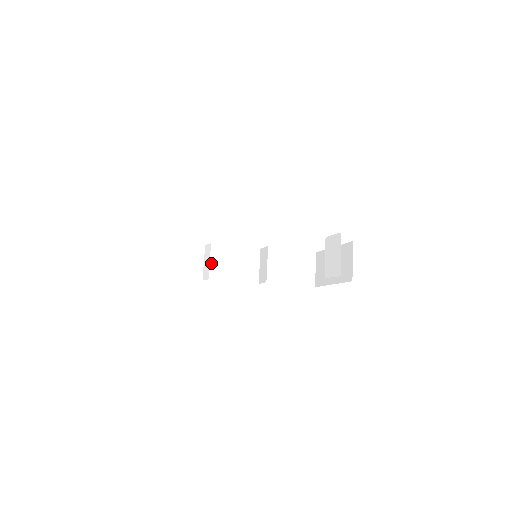
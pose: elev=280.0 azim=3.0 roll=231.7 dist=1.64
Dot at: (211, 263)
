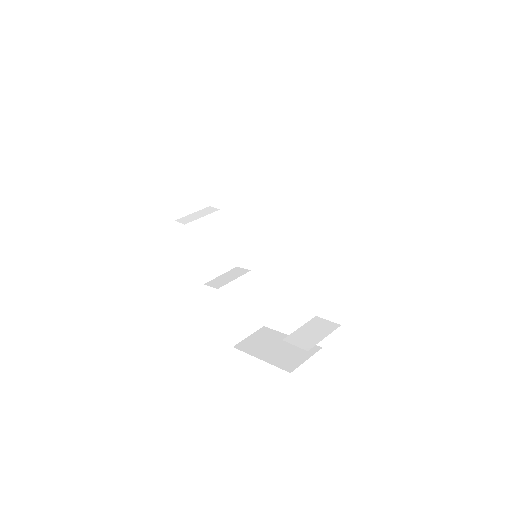
Dot at: (202, 219)
